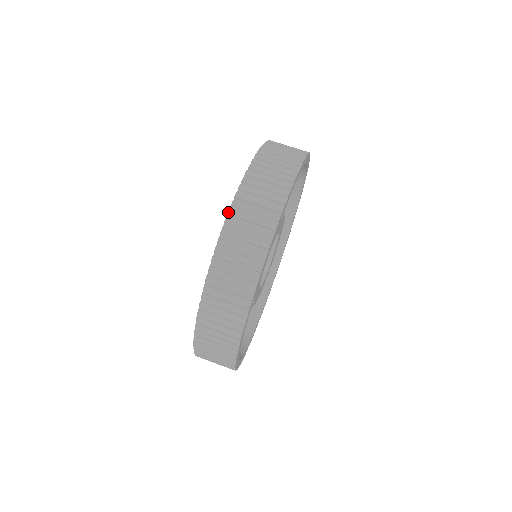
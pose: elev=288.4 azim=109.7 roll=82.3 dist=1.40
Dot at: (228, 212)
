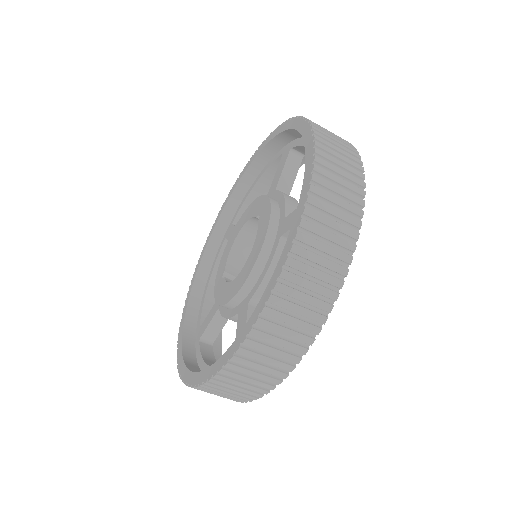
Dot at: (225, 365)
